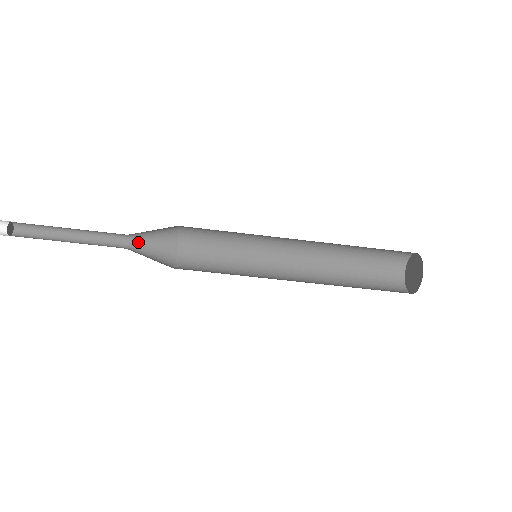
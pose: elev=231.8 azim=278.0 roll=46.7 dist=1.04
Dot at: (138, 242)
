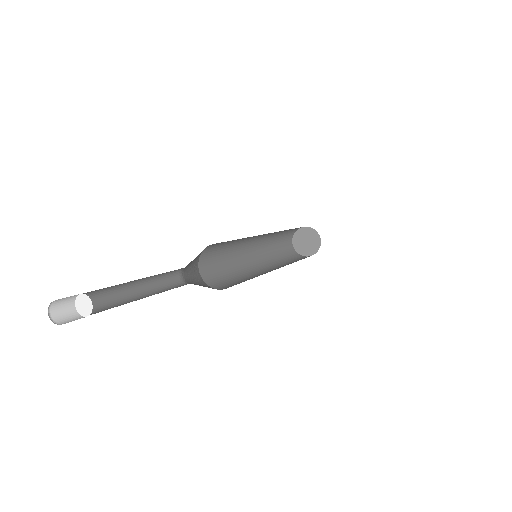
Dot at: (187, 265)
